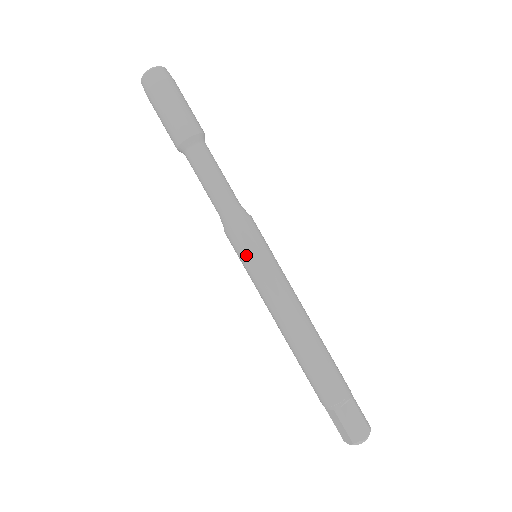
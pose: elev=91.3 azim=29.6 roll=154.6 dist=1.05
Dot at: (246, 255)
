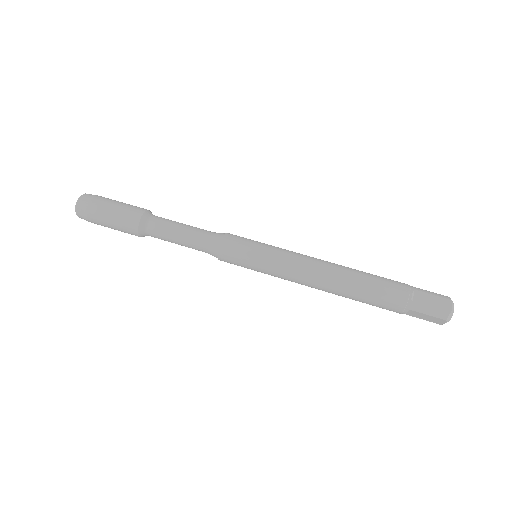
Dot at: (247, 262)
